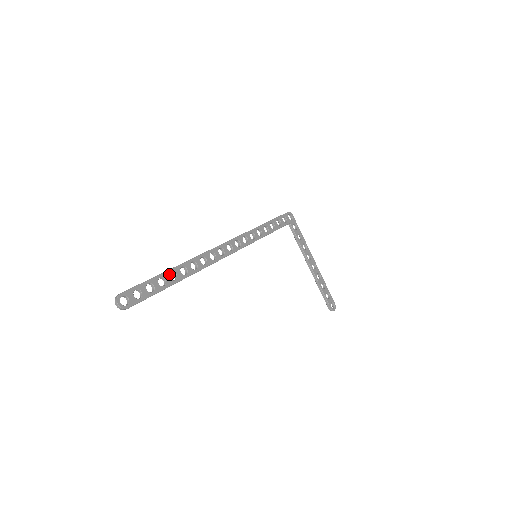
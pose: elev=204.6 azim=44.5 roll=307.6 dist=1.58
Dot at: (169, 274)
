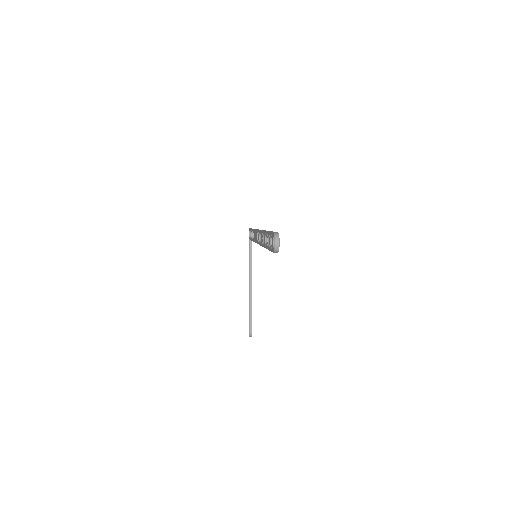
Dot at: occluded
